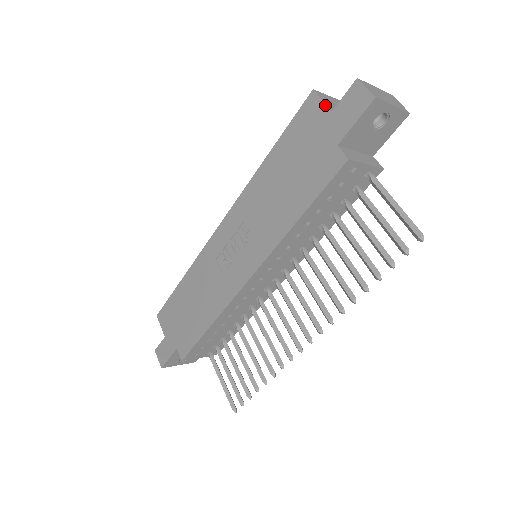
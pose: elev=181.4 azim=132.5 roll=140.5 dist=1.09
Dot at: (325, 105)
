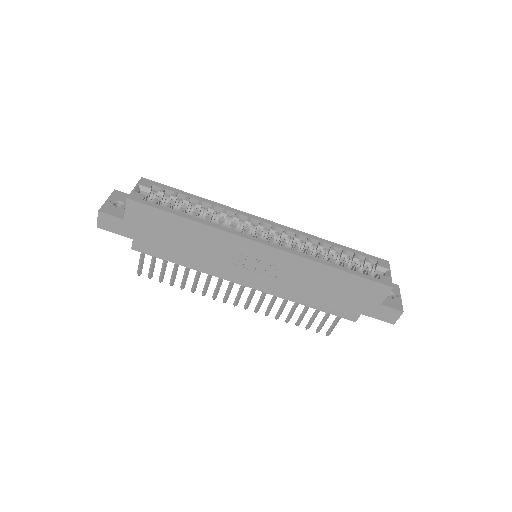
Dot at: (384, 299)
